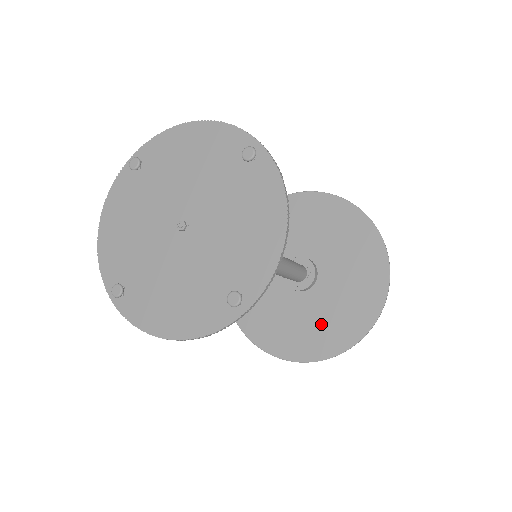
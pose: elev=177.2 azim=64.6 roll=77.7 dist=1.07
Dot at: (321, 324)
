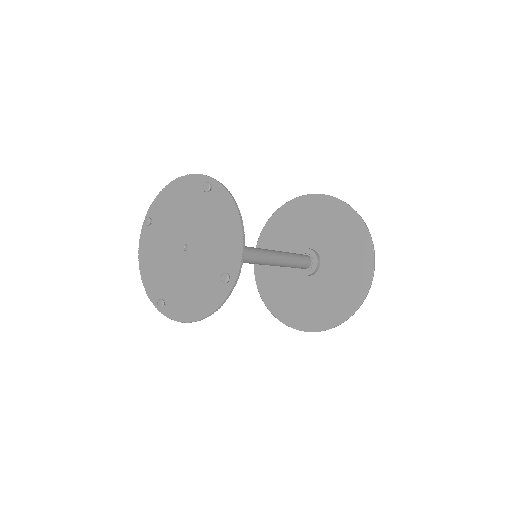
Dot at: (335, 294)
